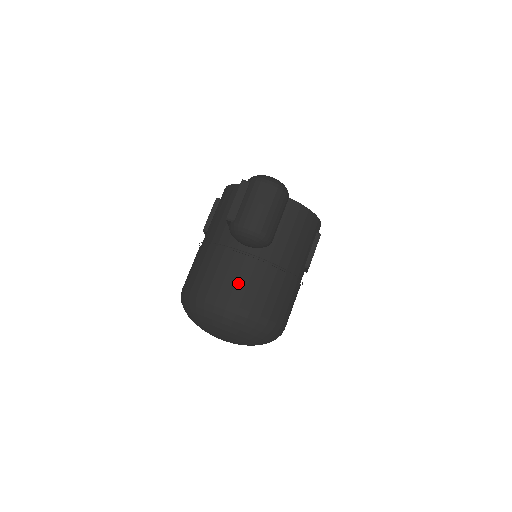
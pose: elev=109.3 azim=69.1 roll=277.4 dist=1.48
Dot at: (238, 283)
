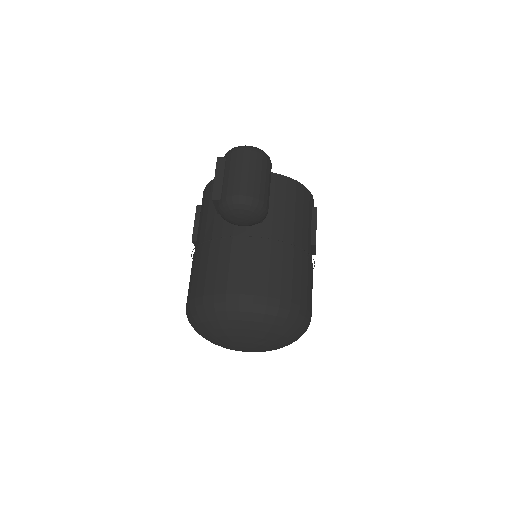
Dot at: (245, 270)
